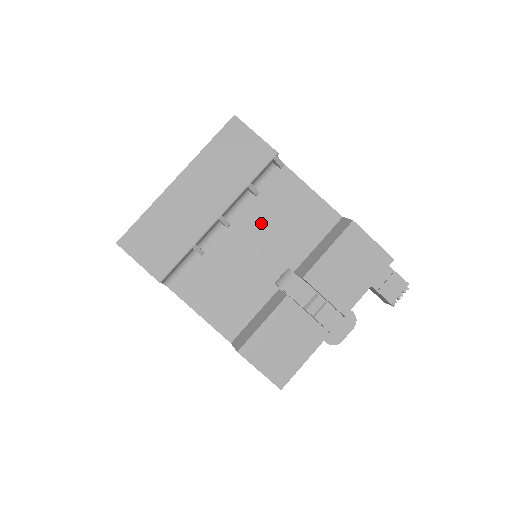
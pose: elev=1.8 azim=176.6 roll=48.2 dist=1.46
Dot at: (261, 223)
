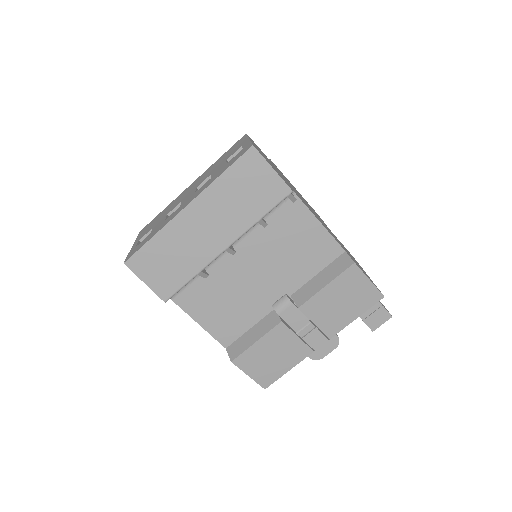
Dot at: (266, 251)
